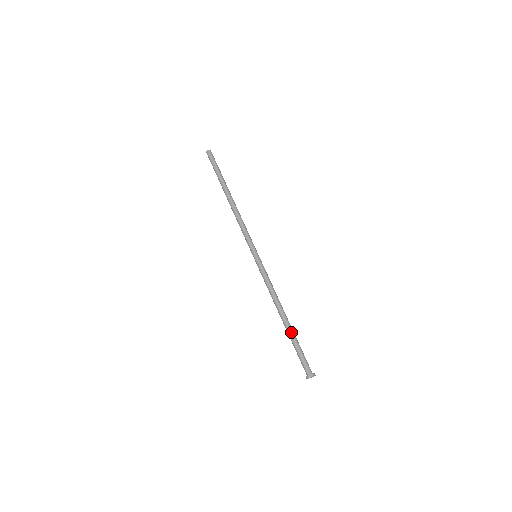
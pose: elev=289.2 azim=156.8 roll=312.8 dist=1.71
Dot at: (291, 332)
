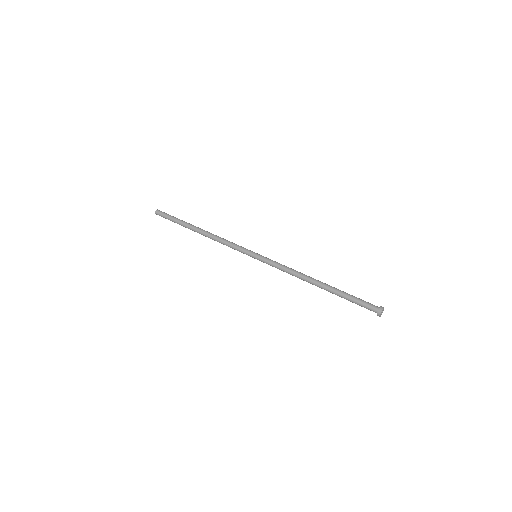
Dot at: (333, 290)
